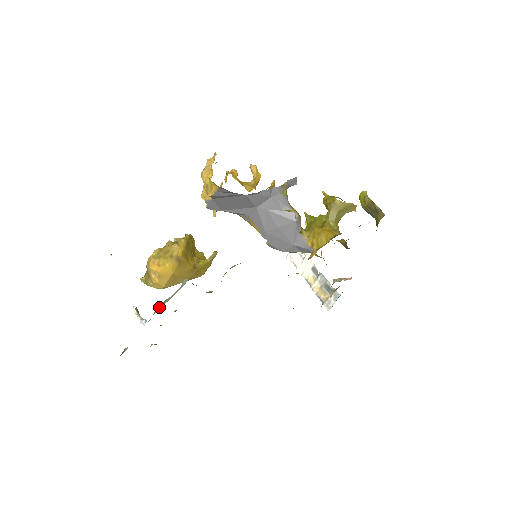
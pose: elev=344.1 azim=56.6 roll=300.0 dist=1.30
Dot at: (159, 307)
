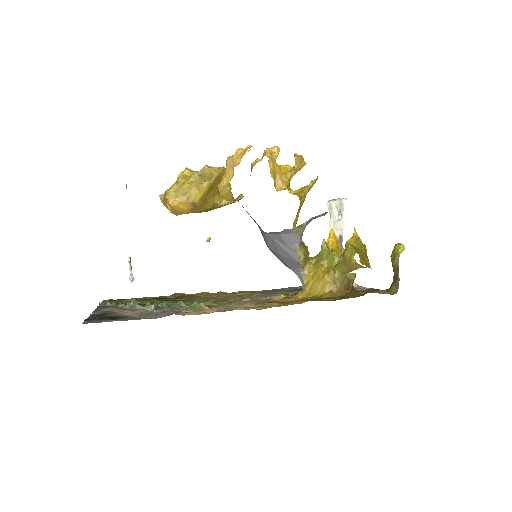
Dot at: (131, 304)
